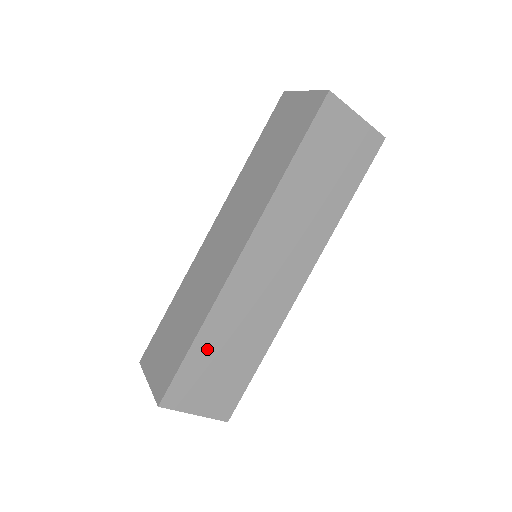
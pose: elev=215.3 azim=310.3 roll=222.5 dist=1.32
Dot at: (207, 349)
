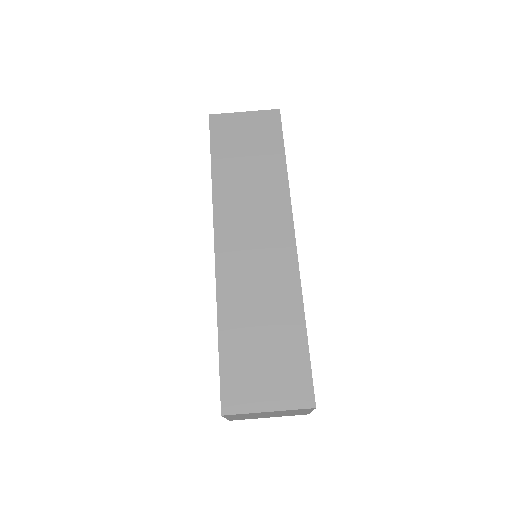
Dot at: (237, 336)
